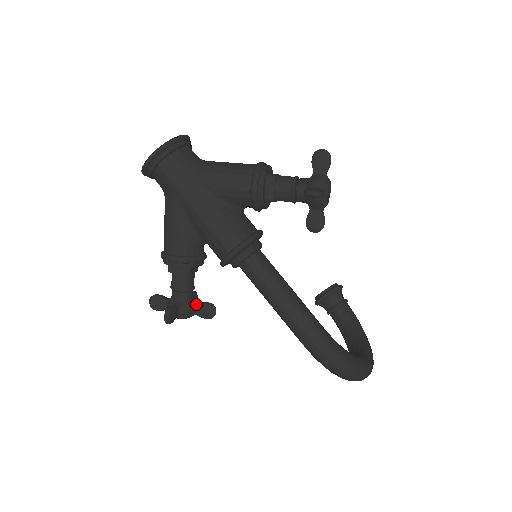
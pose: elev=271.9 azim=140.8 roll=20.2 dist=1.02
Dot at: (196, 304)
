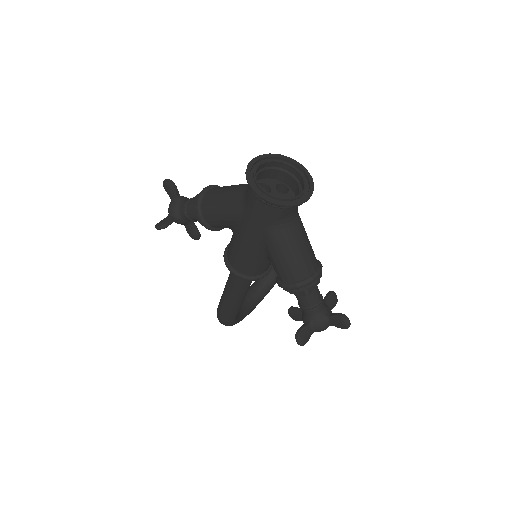
Dot at: (191, 225)
